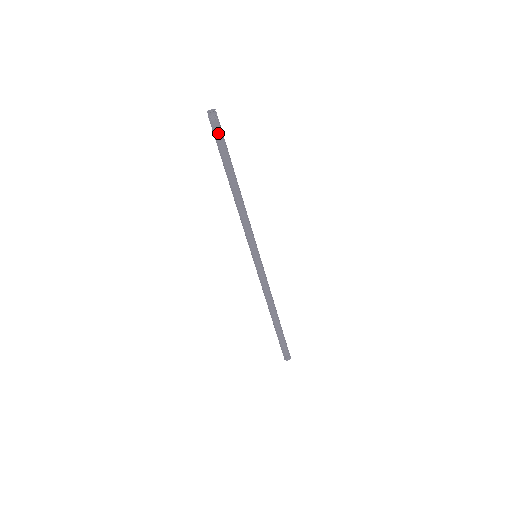
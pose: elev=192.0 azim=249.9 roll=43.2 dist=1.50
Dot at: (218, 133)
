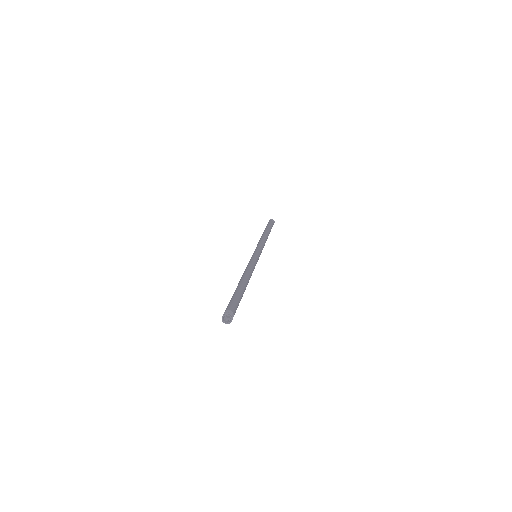
Dot at: occluded
